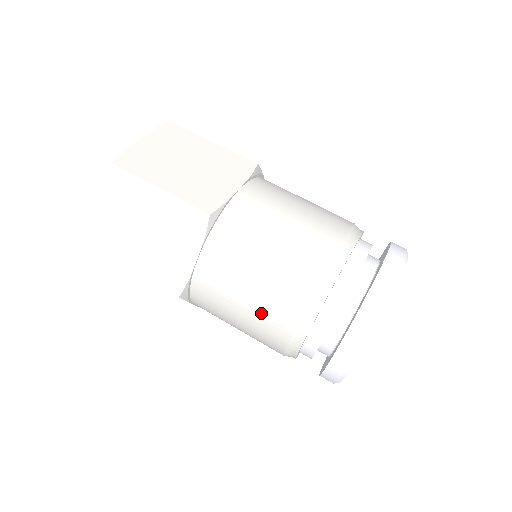
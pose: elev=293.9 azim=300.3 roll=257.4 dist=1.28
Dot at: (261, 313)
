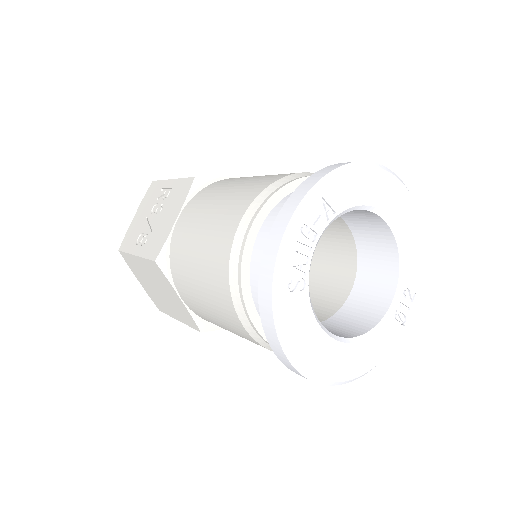
Dot at: (265, 177)
